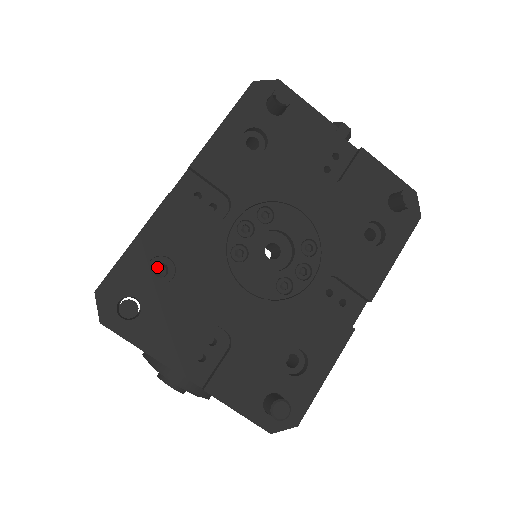
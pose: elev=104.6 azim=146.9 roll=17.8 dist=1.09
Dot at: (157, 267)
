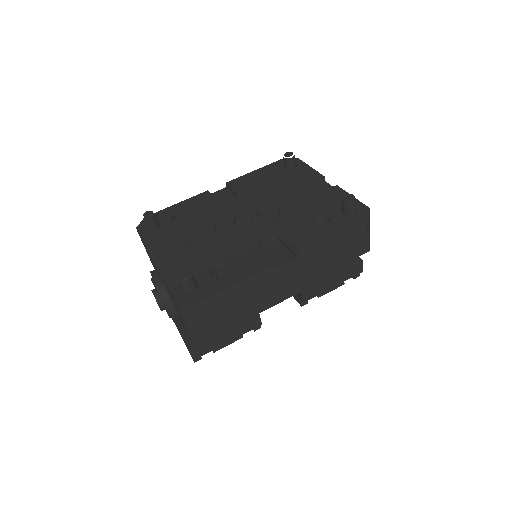
Dot at: occluded
